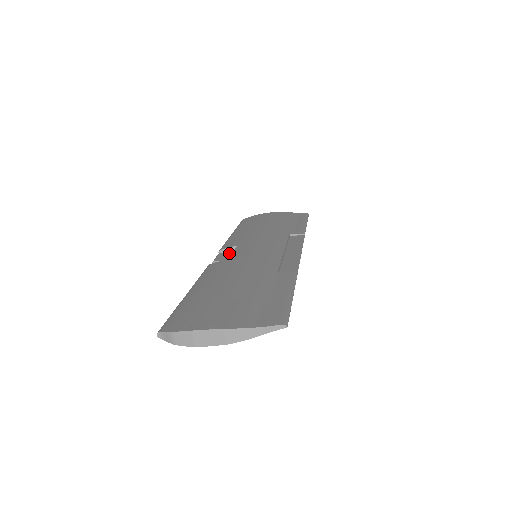
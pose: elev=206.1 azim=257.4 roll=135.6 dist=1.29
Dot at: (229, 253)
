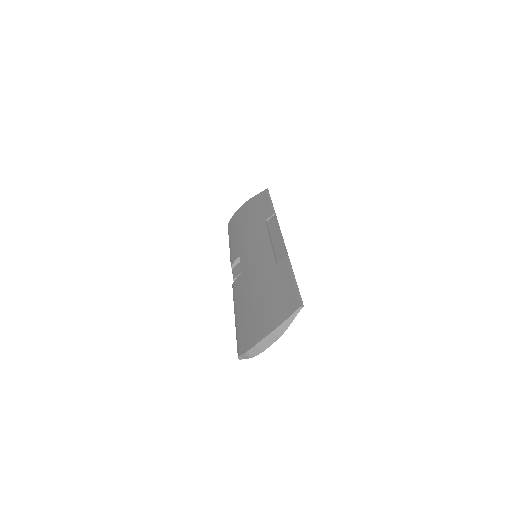
Dot at: (238, 265)
